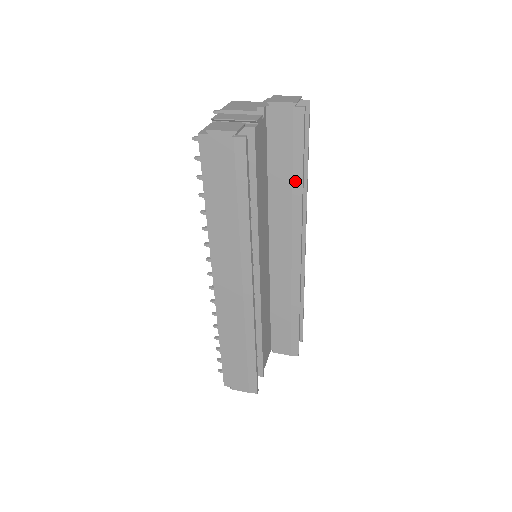
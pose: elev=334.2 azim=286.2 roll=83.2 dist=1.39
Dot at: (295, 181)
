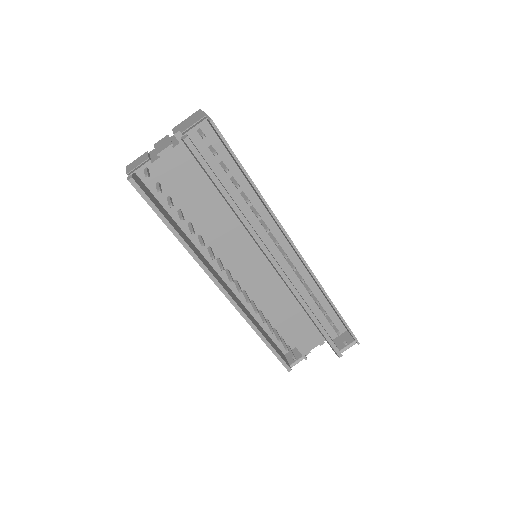
Dot at: (227, 203)
